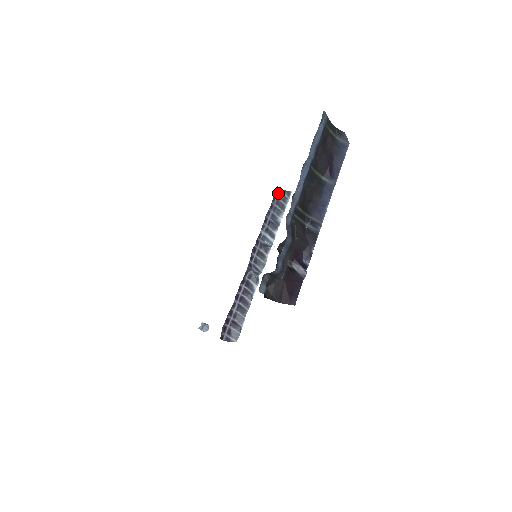
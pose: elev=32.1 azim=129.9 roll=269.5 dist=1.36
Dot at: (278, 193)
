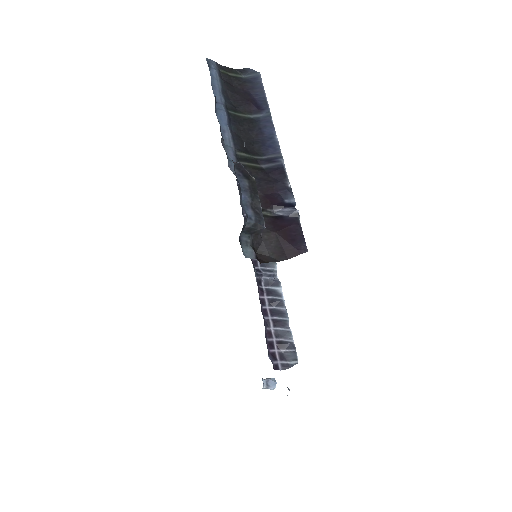
Dot at: occluded
